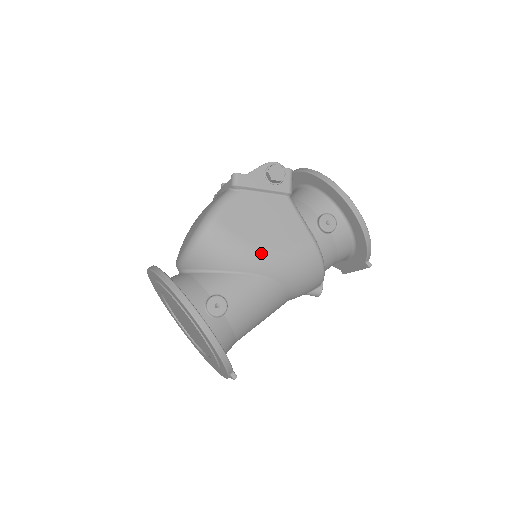
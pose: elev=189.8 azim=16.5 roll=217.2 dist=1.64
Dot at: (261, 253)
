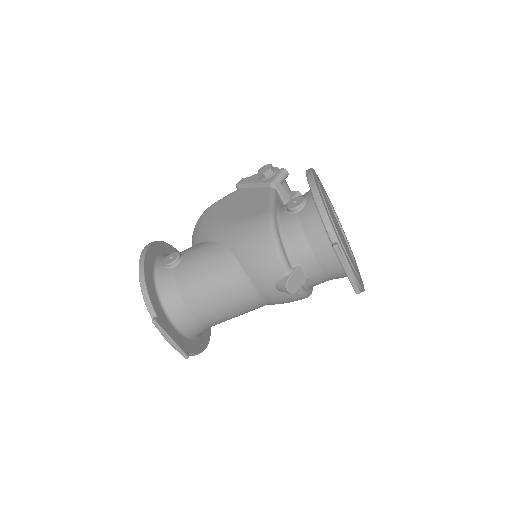
Dot at: (223, 224)
